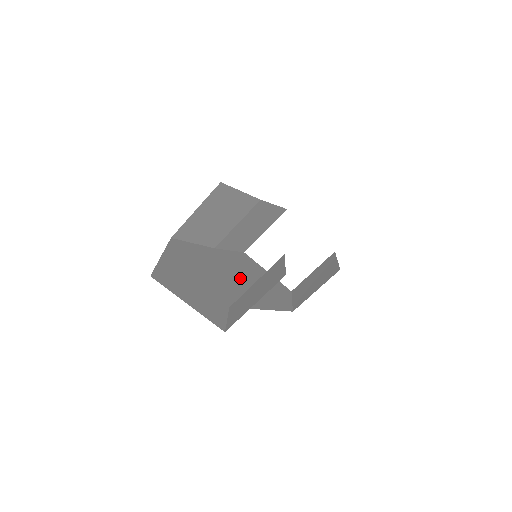
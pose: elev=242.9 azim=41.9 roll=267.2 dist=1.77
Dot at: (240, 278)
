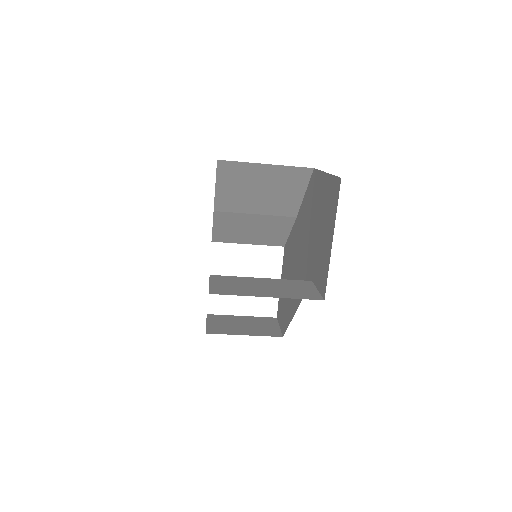
Dot at: occluded
